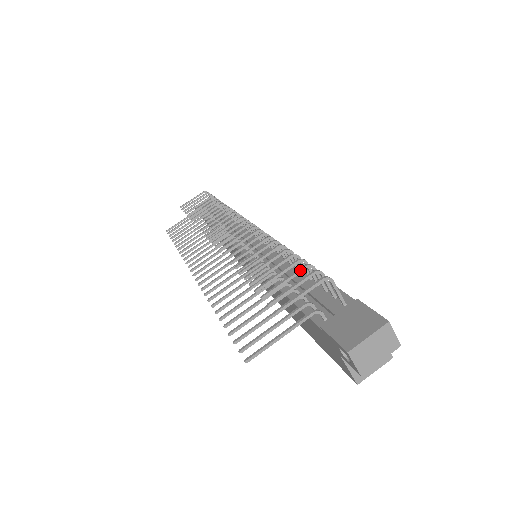
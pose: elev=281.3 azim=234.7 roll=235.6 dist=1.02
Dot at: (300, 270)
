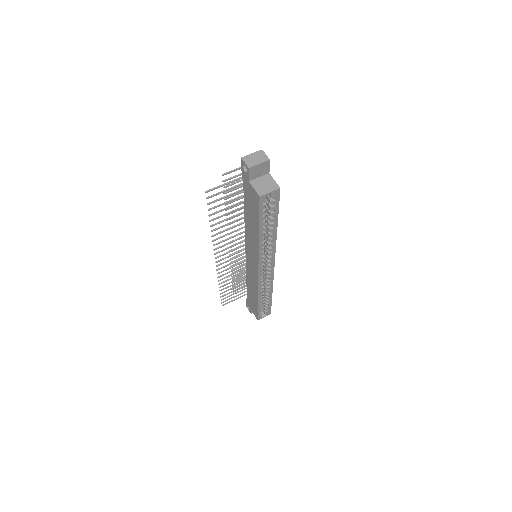
Dot at: occluded
